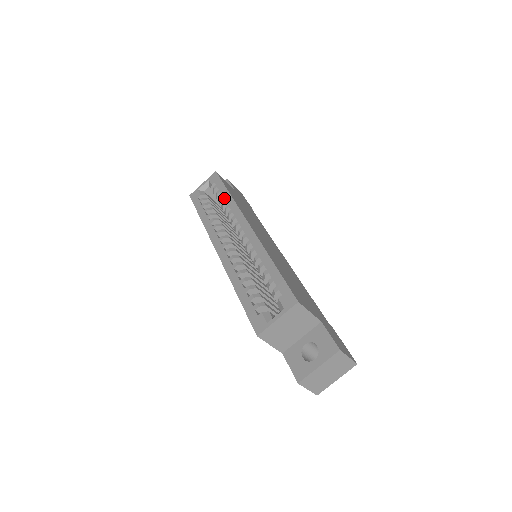
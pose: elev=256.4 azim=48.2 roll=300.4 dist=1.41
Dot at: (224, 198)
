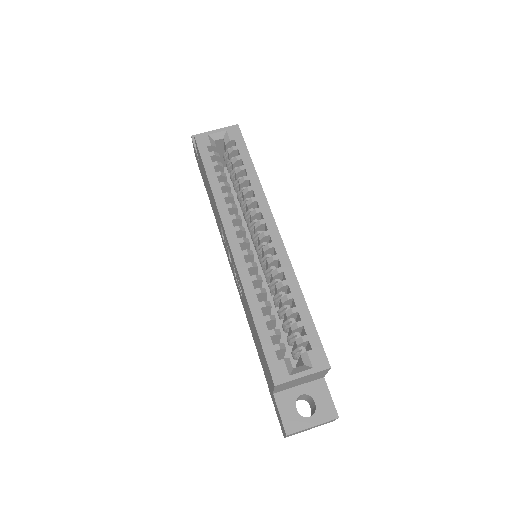
Dot at: (247, 173)
